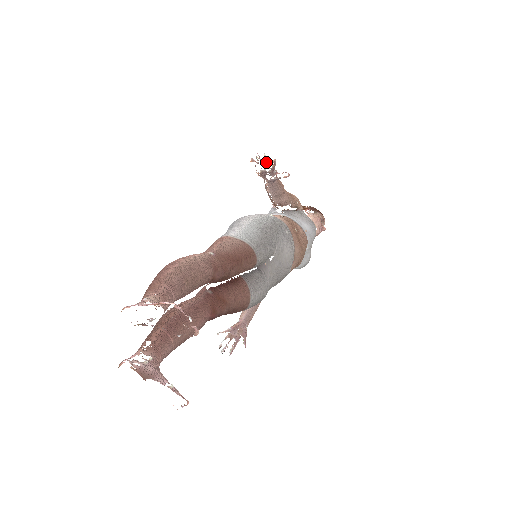
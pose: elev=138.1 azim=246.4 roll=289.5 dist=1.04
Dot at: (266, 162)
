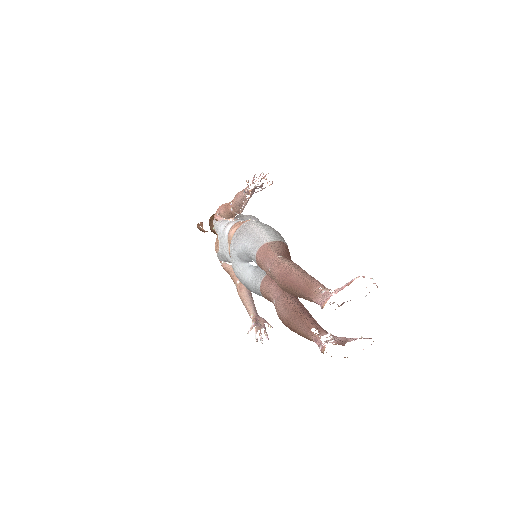
Dot at: (261, 178)
